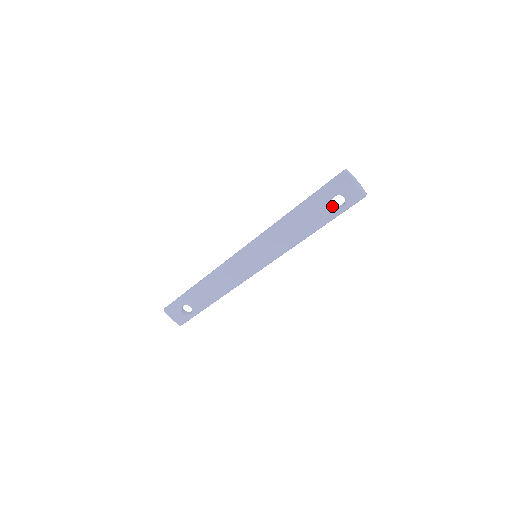
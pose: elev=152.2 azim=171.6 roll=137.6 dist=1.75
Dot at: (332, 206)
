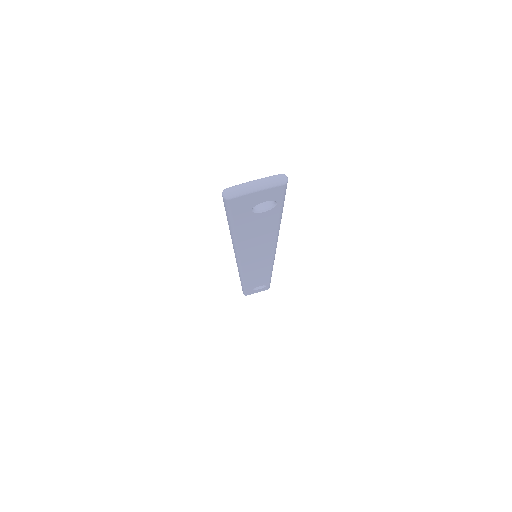
Dot at: (263, 212)
